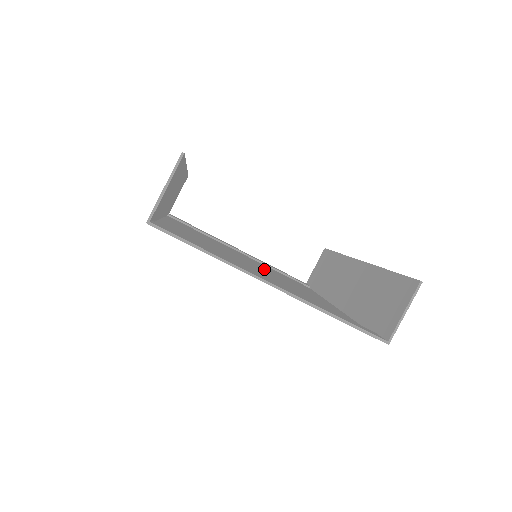
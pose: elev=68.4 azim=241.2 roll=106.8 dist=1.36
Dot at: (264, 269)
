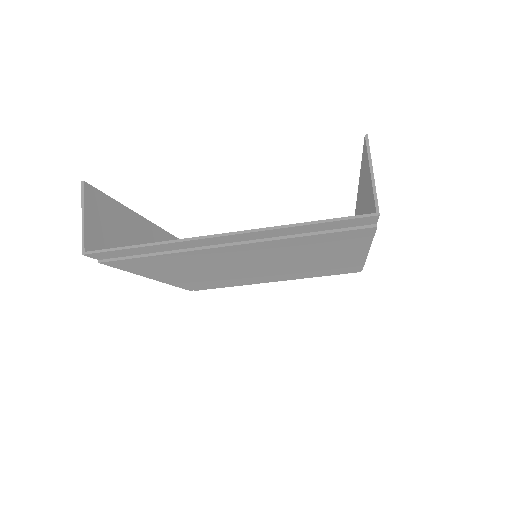
Dot at: occluded
